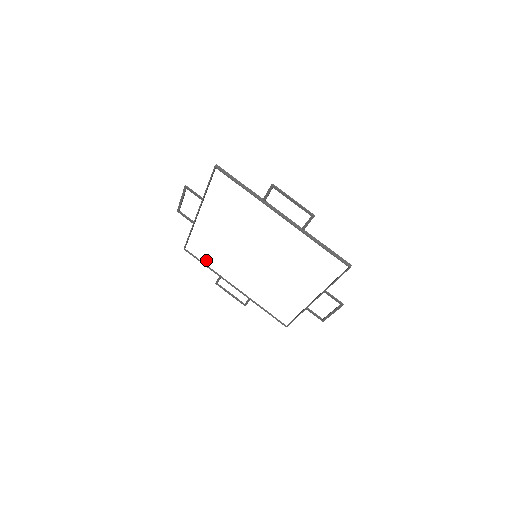
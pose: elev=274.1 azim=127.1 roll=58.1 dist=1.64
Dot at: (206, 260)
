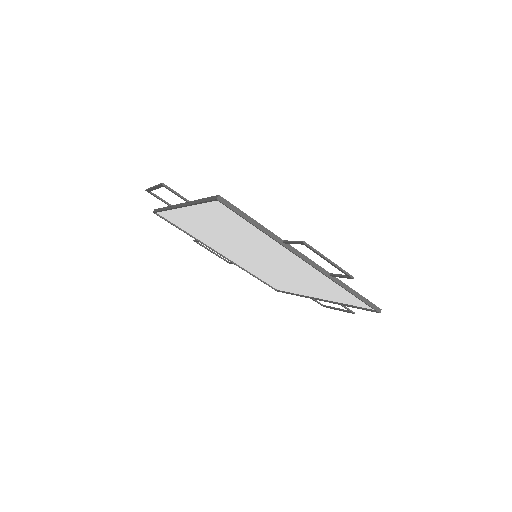
Dot at: (184, 228)
